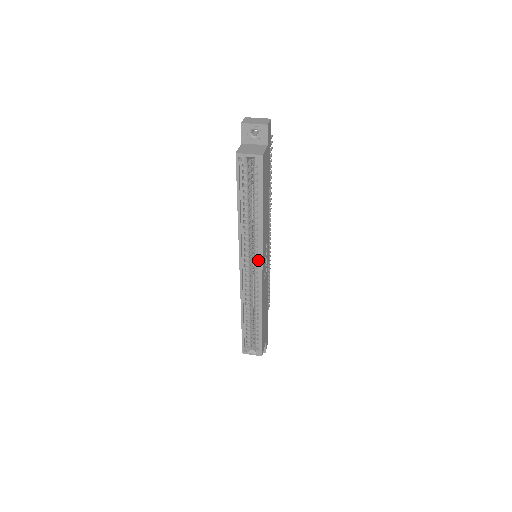
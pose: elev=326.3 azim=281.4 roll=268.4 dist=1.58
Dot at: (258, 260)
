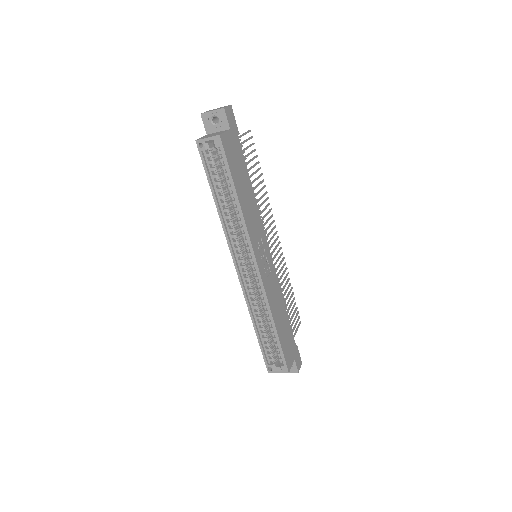
Dot at: (251, 255)
